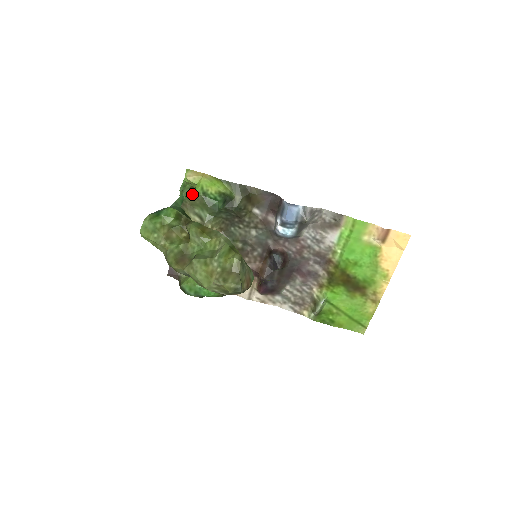
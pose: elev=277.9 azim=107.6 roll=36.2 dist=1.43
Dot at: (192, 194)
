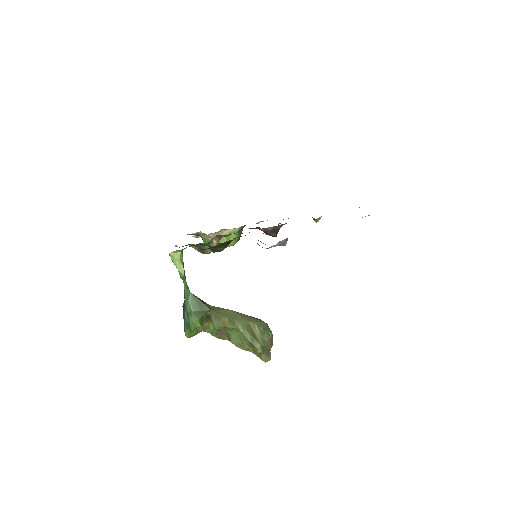
Dot at: occluded
